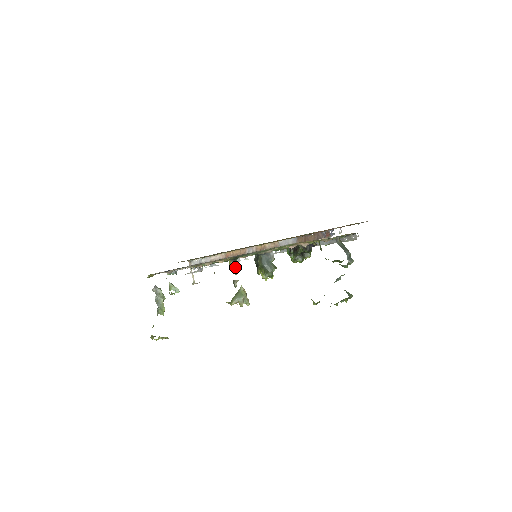
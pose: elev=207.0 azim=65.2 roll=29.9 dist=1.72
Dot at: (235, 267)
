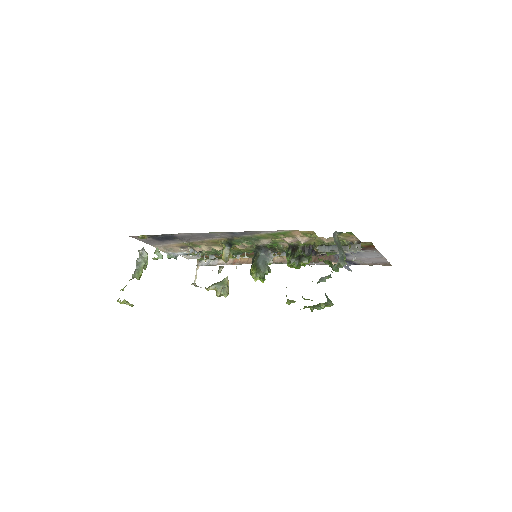
Dot at: (227, 254)
